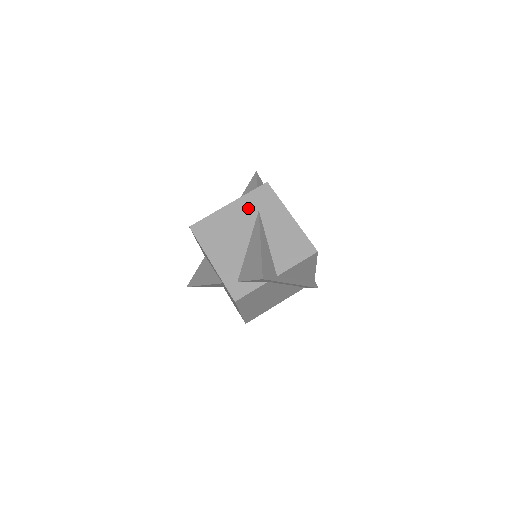
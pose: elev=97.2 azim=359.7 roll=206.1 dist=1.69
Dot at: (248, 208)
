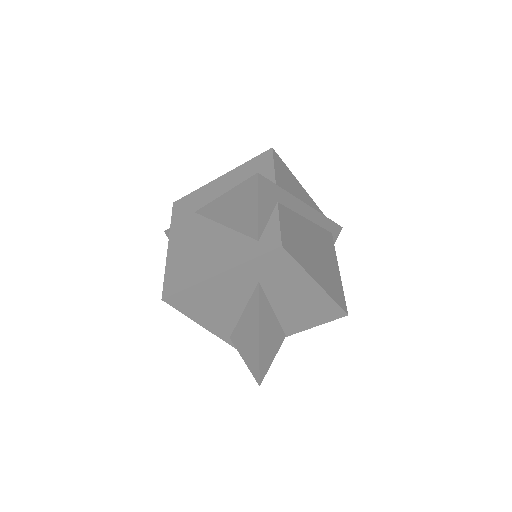
Dot at: (185, 224)
